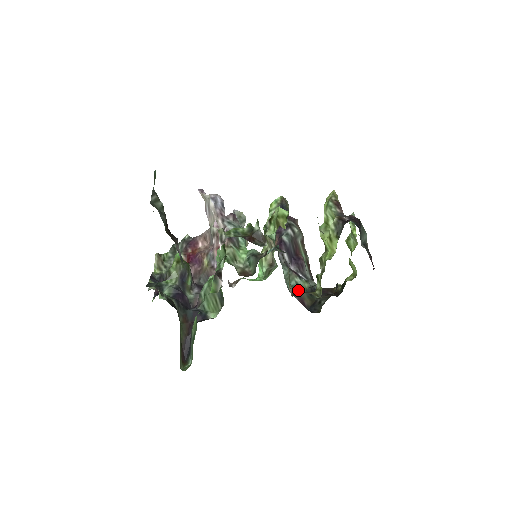
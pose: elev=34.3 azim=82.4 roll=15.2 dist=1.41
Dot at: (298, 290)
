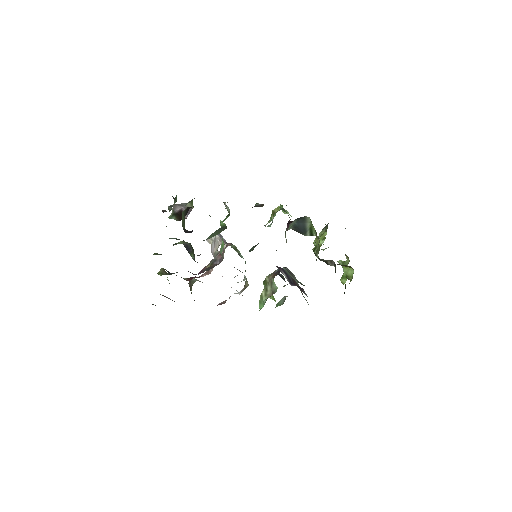
Dot at: occluded
